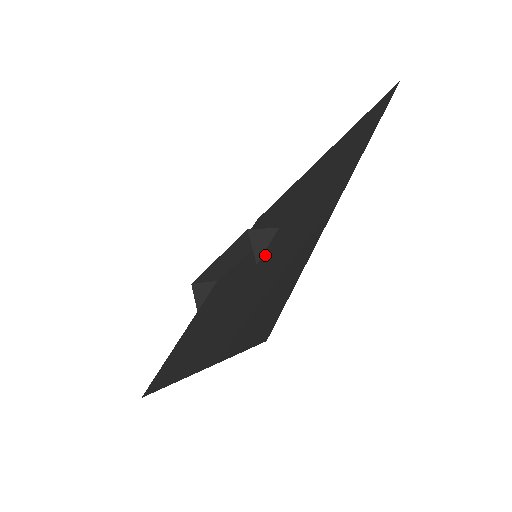
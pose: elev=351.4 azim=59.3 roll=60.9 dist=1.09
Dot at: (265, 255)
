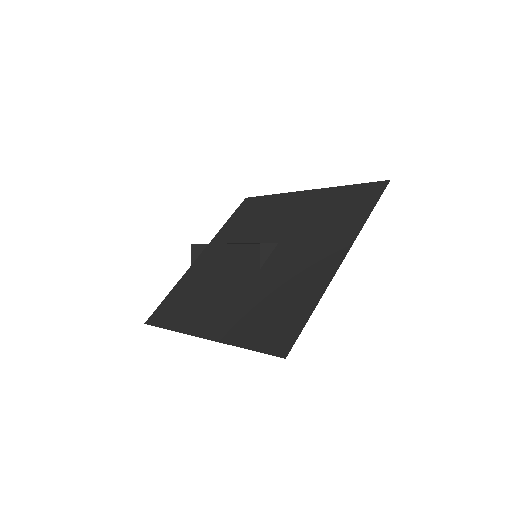
Dot at: (268, 266)
